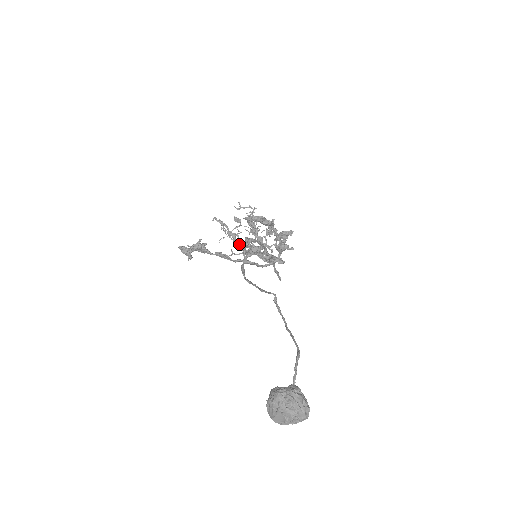
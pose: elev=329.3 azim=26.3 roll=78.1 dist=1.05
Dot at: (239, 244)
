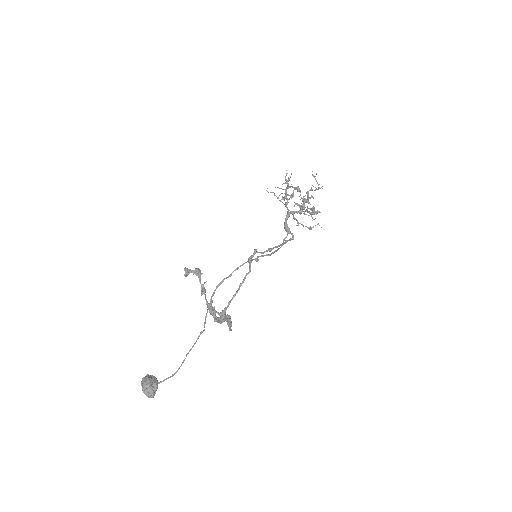
Dot at: (287, 198)
